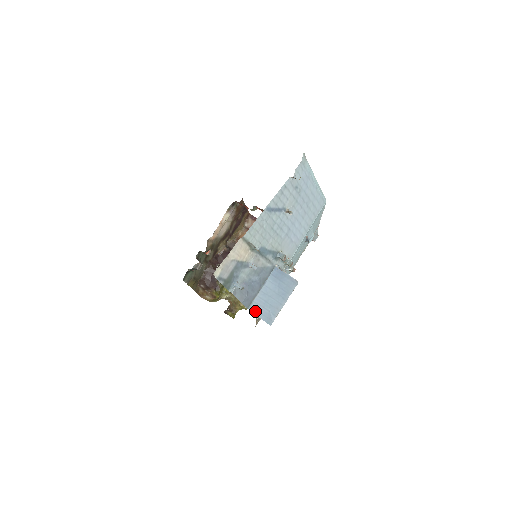
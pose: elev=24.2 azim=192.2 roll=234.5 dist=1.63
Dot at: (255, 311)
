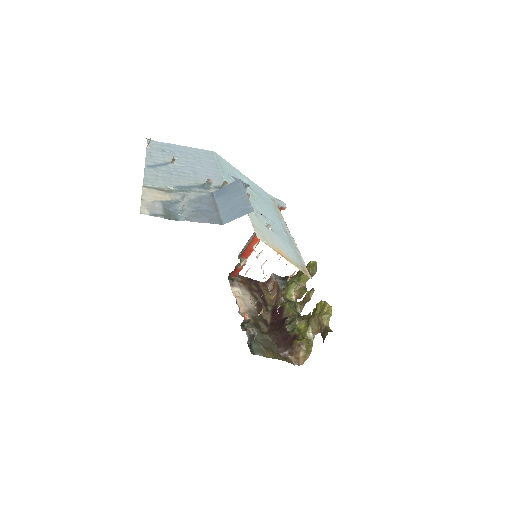
Dot at: (230, 220)
